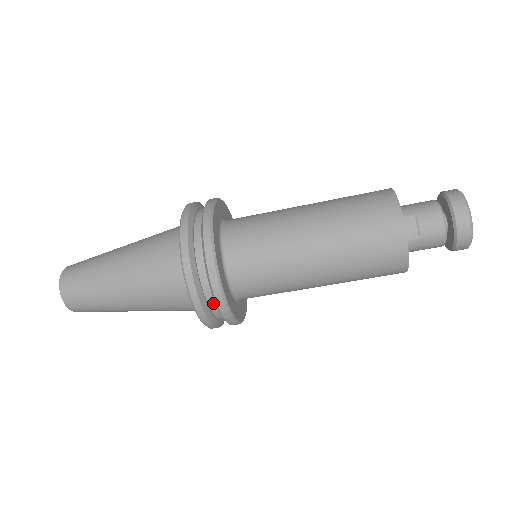
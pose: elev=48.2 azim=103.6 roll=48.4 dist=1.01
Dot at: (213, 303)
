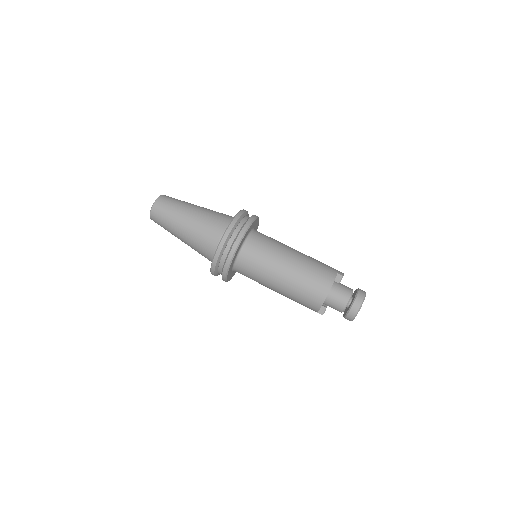
Dot at: (240, 227)
